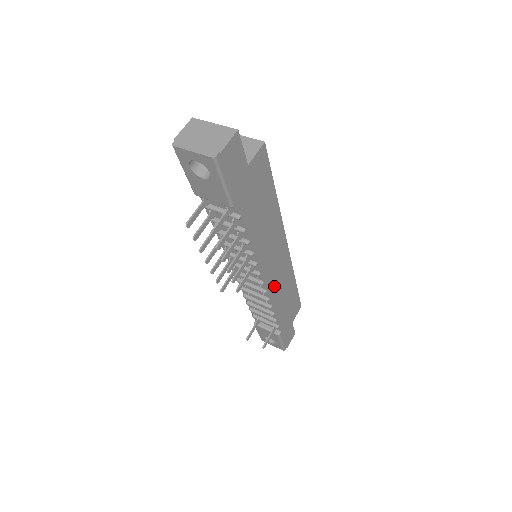
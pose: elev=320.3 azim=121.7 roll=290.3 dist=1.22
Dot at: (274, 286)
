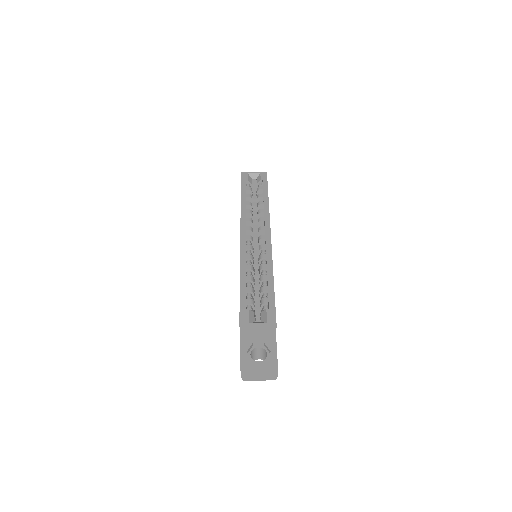
Dot at: occluded
